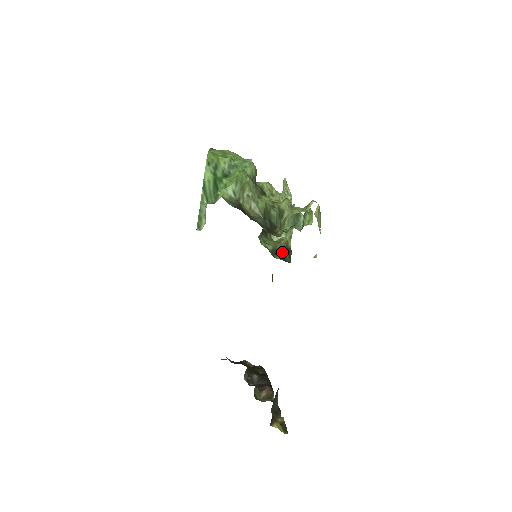
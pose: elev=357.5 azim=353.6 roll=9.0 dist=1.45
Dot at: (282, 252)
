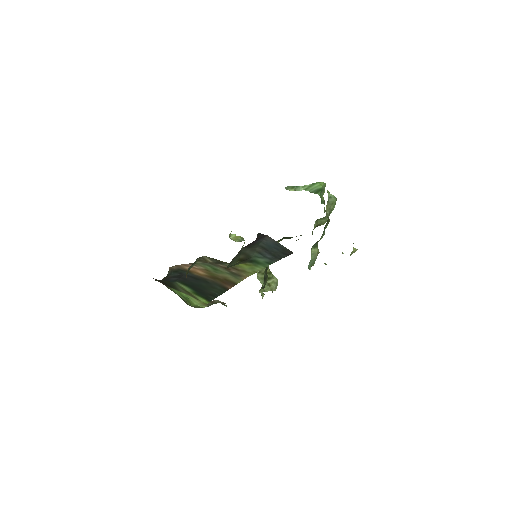
Dot at: (267, 277)
